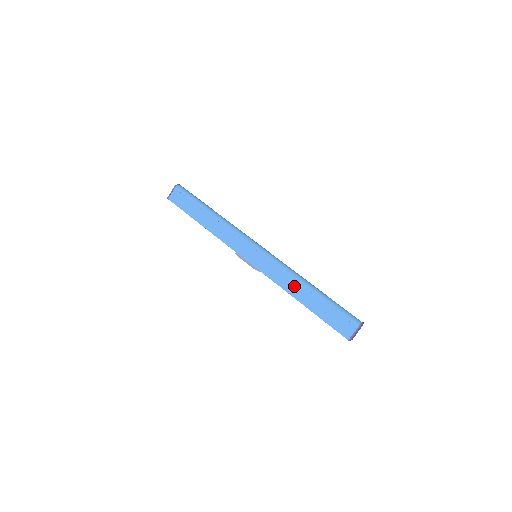
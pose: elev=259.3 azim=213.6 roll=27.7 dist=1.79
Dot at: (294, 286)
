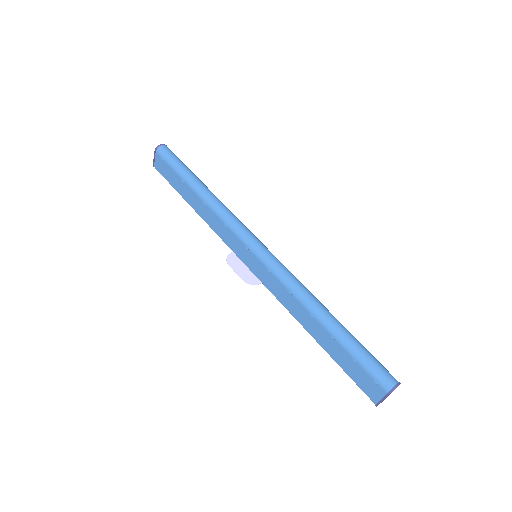
Dot at: (300, 312)
